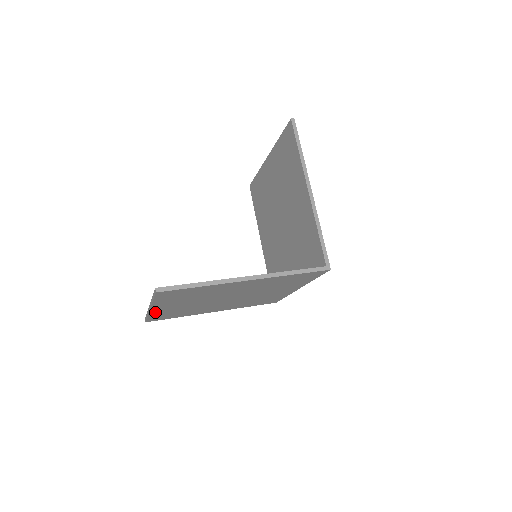
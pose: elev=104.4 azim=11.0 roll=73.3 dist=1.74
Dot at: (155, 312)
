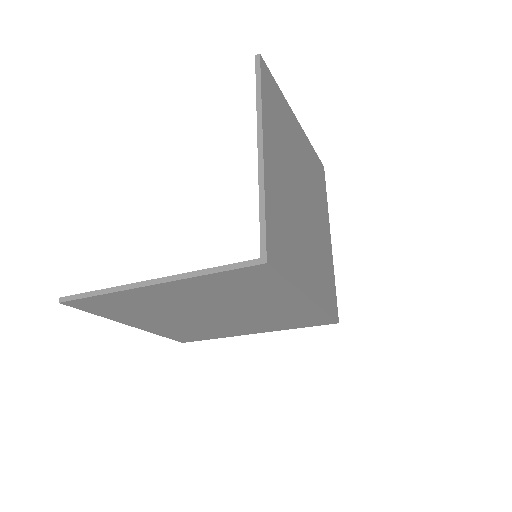
Dot at: (152, 330)
